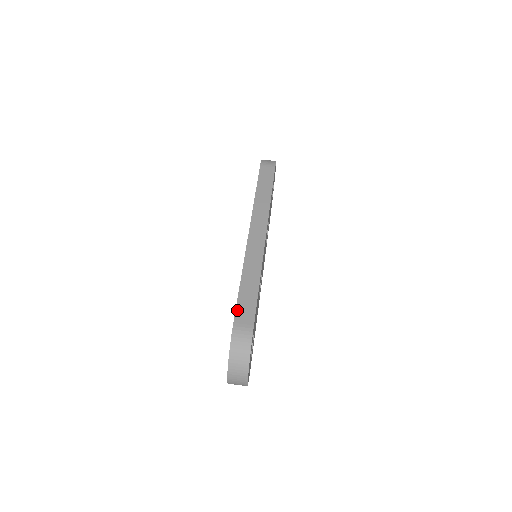
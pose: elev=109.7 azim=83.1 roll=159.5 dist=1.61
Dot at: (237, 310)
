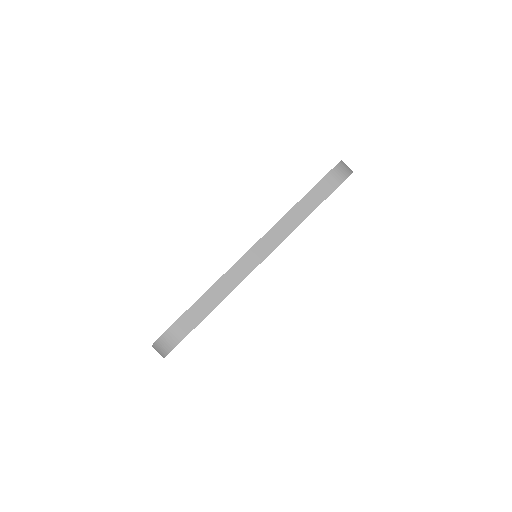
Dot at: (185, 313)
